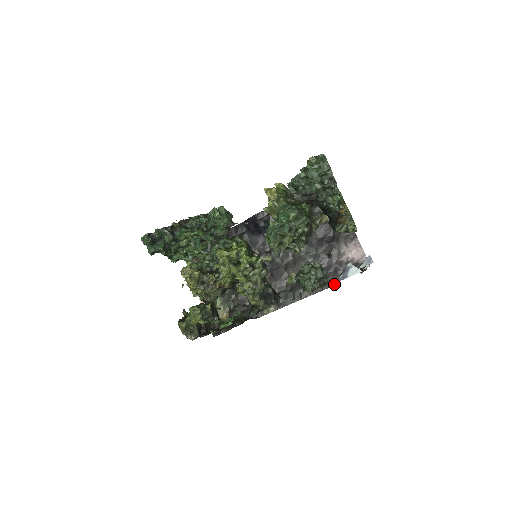
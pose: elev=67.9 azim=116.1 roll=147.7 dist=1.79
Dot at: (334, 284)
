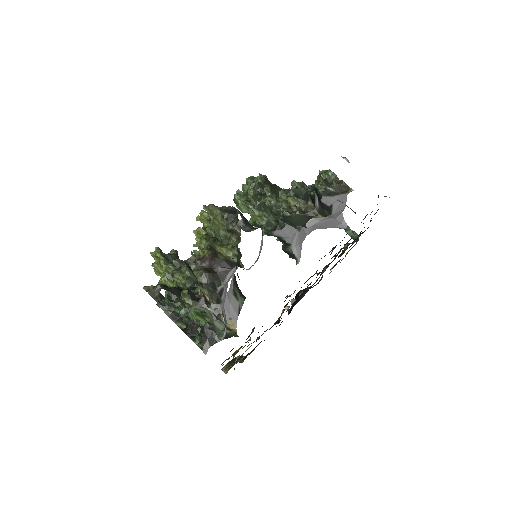
Dot at: occluded
